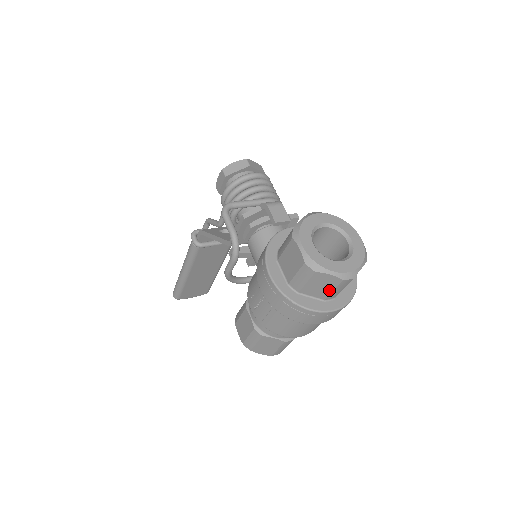
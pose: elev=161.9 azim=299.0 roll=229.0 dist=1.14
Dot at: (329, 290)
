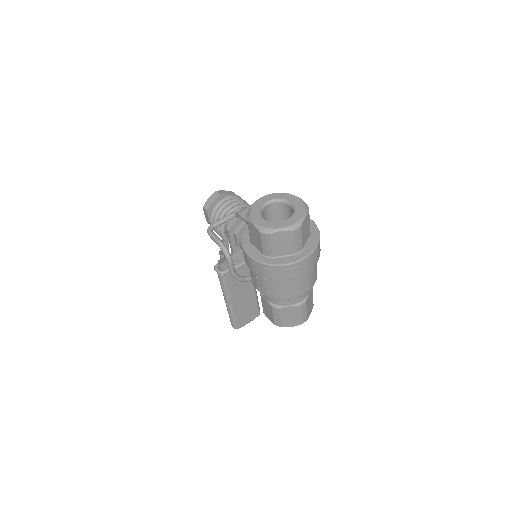
Dot at: (291, 244)
